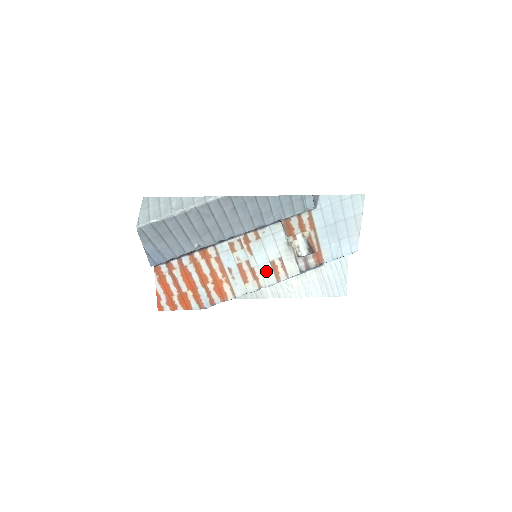
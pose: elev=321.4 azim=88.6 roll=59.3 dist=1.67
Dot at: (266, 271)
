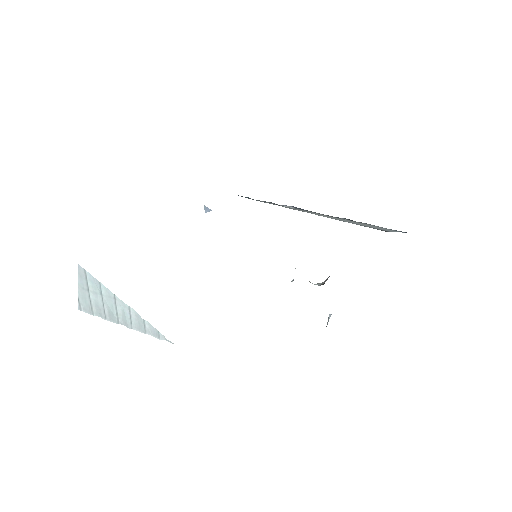
Dot at: occluded
